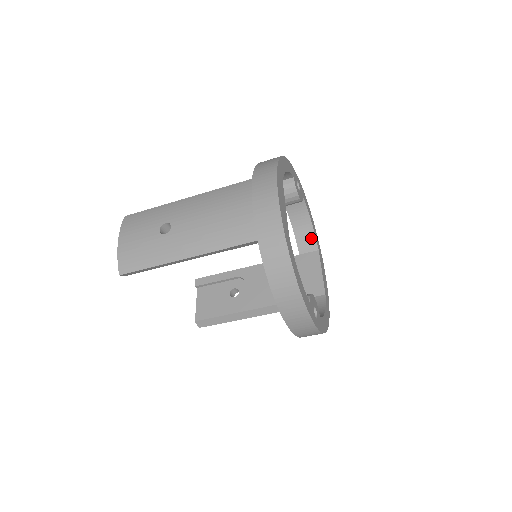
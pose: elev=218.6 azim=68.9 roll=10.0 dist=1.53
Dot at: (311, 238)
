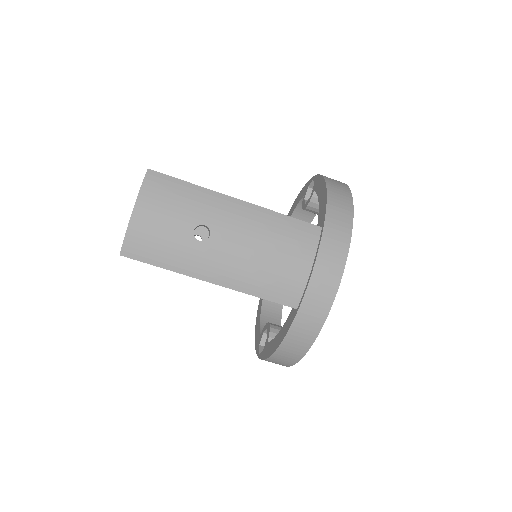
Dot at: occluded
